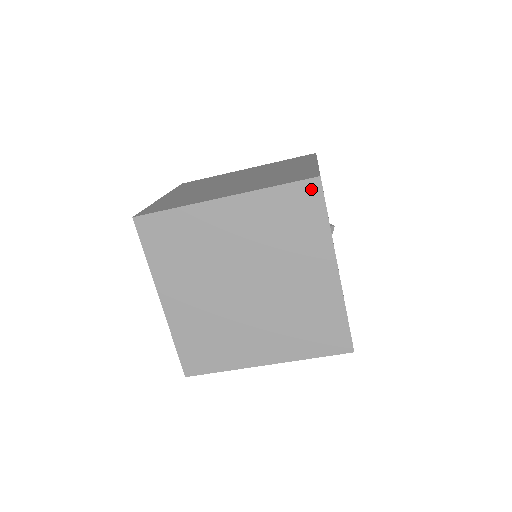
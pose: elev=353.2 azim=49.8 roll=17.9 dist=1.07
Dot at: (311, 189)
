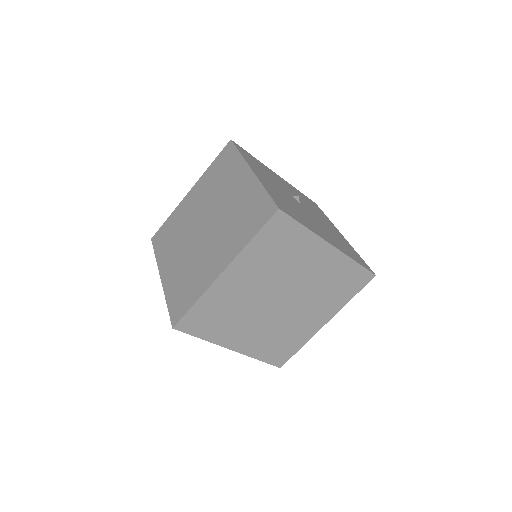
Dot at: (228, 148)
